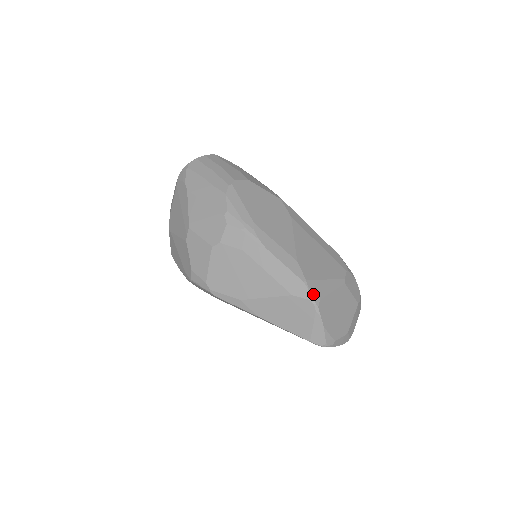
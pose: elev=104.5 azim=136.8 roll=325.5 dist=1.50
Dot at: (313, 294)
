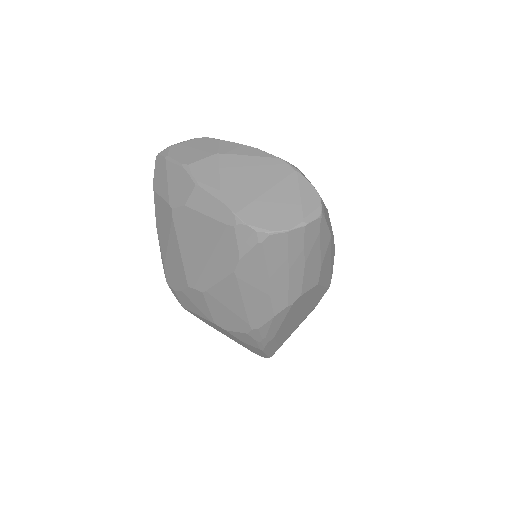
Dot at: occluded
